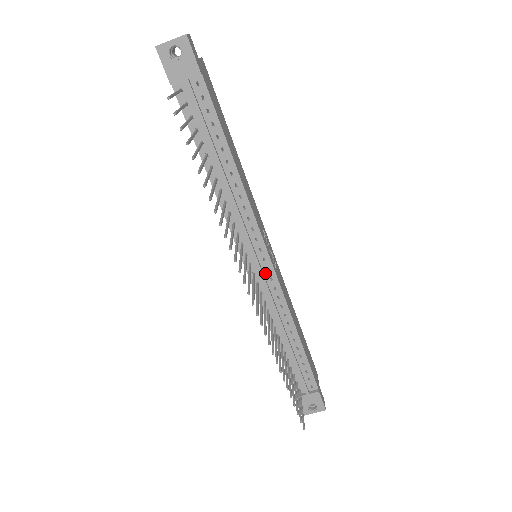
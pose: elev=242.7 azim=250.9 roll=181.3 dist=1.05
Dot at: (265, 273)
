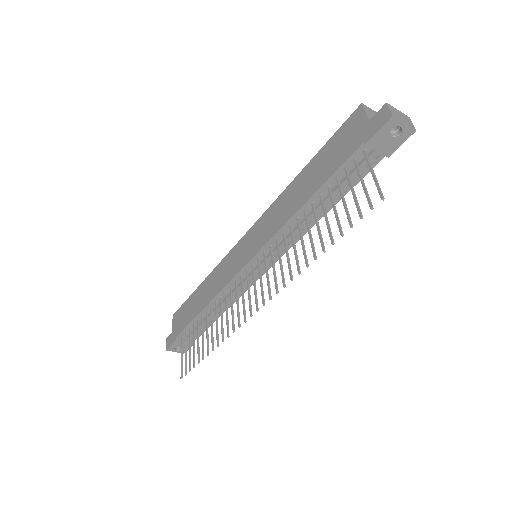
Dot at: occluded
